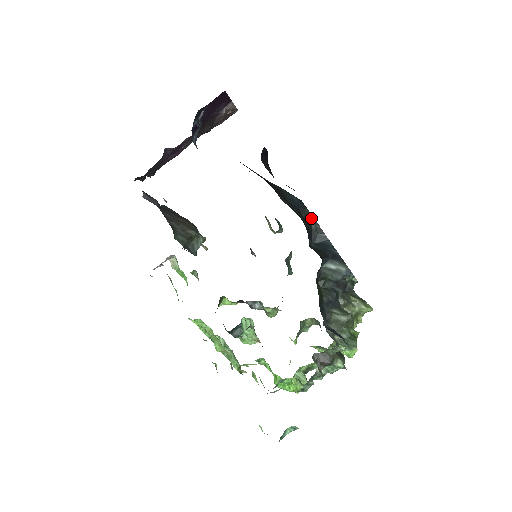
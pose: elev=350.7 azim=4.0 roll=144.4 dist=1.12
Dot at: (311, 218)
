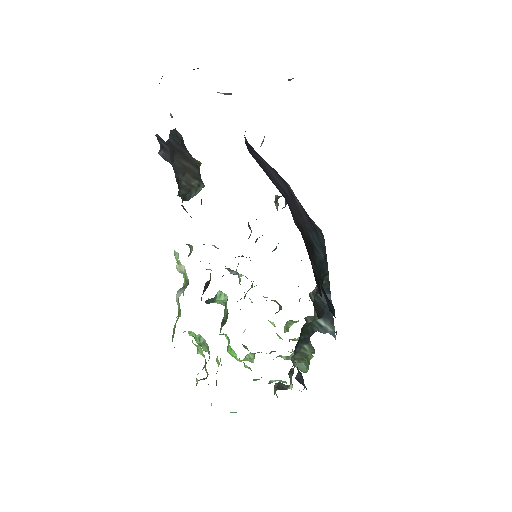
Dot at: (327, 276)
